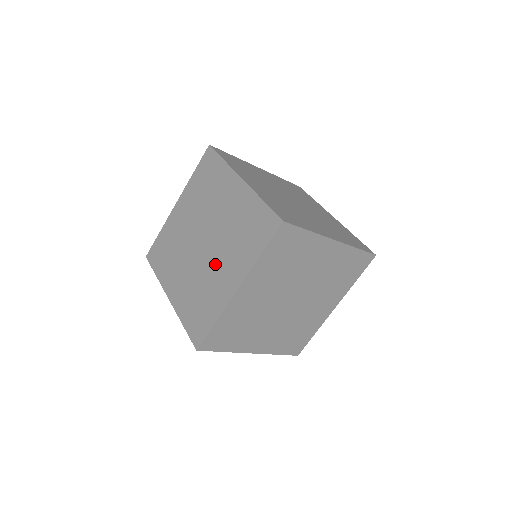
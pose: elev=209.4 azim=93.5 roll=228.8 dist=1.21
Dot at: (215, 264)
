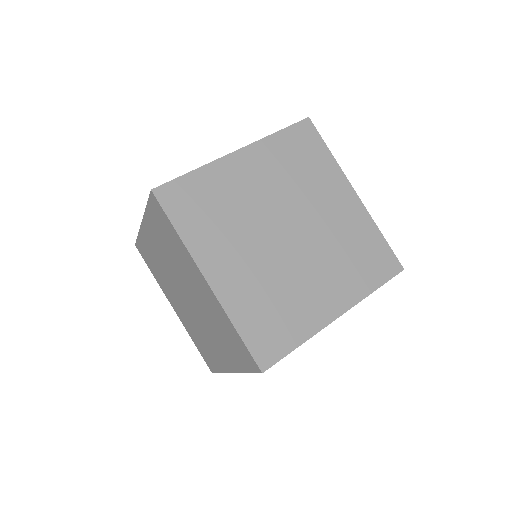
Dot at: (205, 331)
